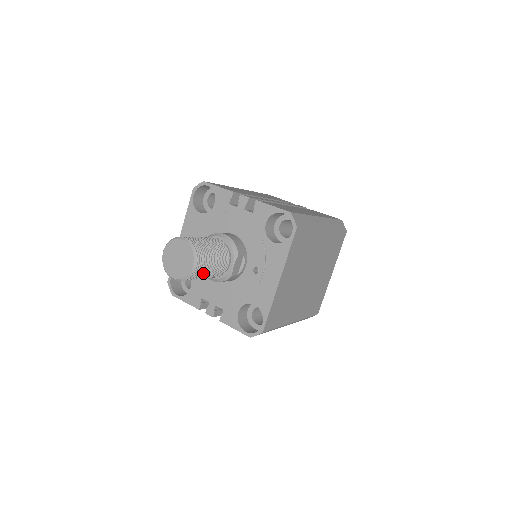
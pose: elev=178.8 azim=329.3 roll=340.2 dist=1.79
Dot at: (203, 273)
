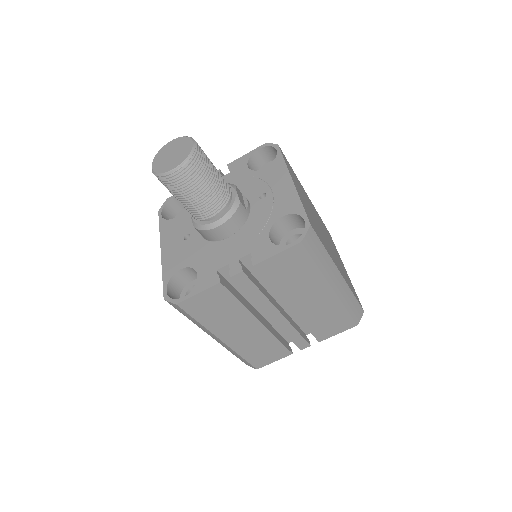
Dot at: (207, 166)
